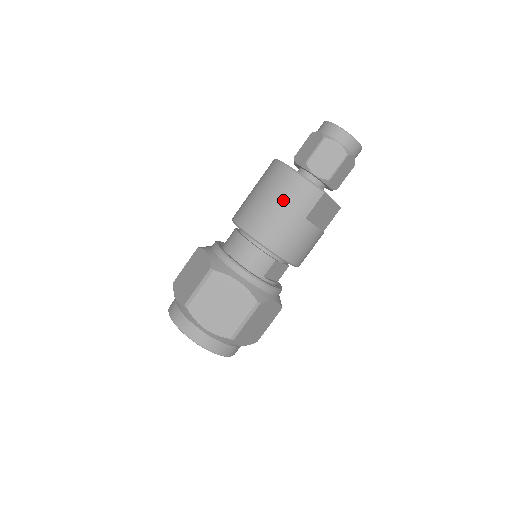
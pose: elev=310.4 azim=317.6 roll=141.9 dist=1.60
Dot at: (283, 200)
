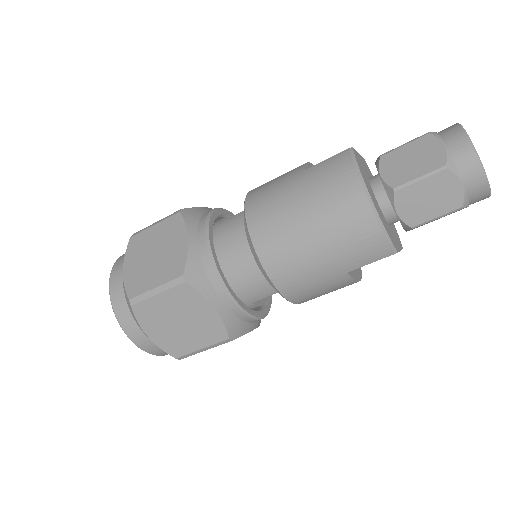
Dot at: (330, 237)
